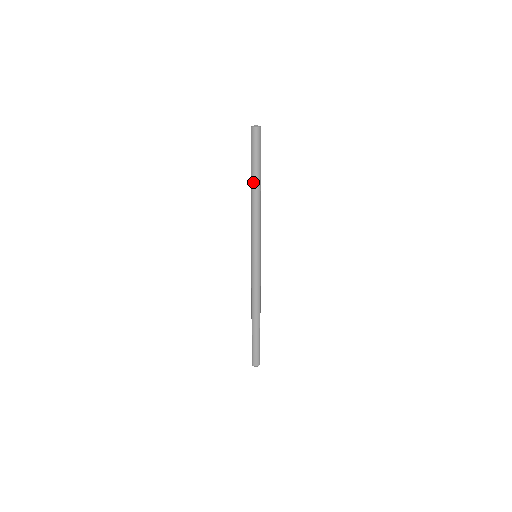
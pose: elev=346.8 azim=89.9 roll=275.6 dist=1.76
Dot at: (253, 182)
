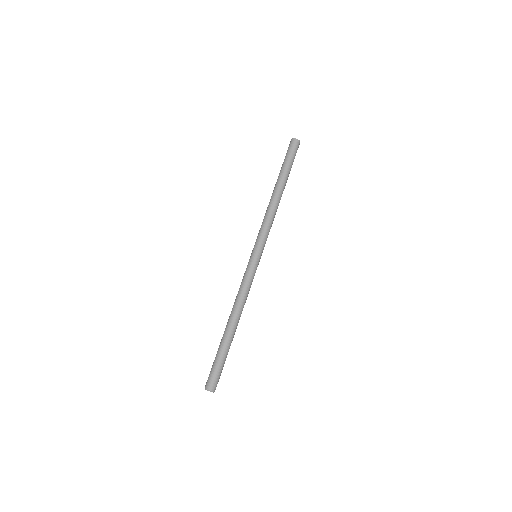
Dot at: (277, 183)
